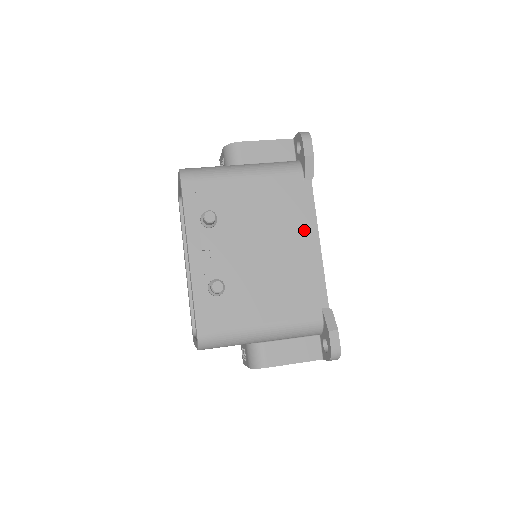
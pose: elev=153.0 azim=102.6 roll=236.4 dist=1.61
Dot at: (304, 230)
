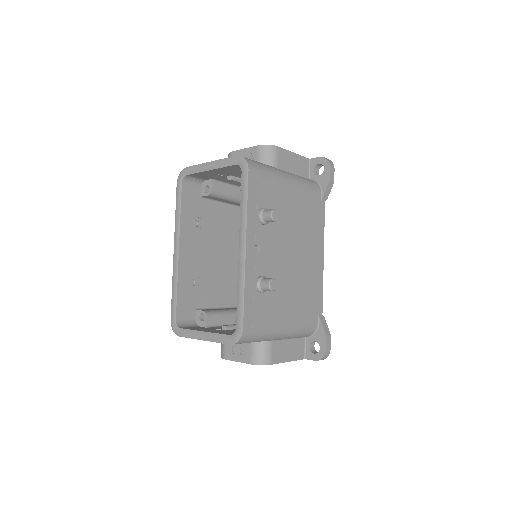
Dot at: (317, 244)
